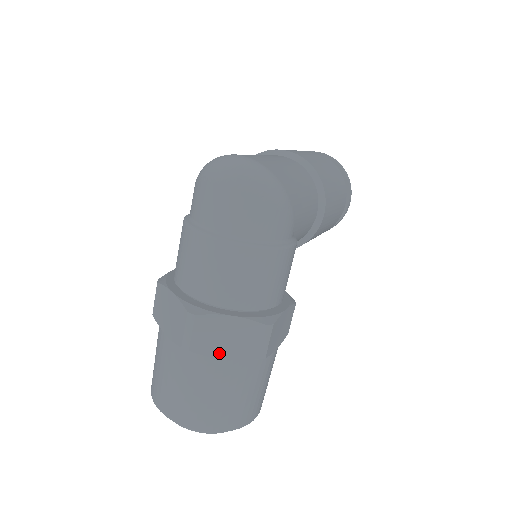
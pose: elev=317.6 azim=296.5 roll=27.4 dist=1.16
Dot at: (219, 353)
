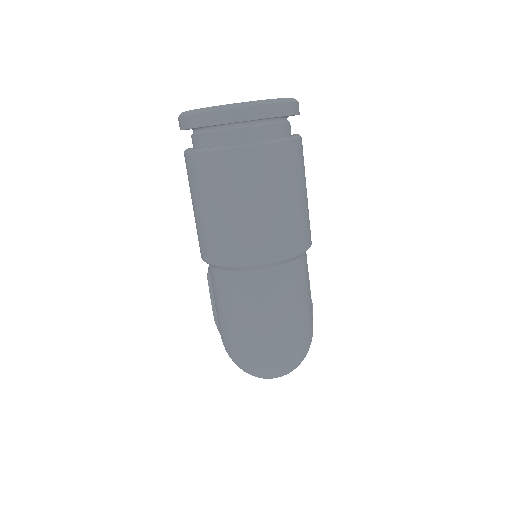
Dot at: occluded
